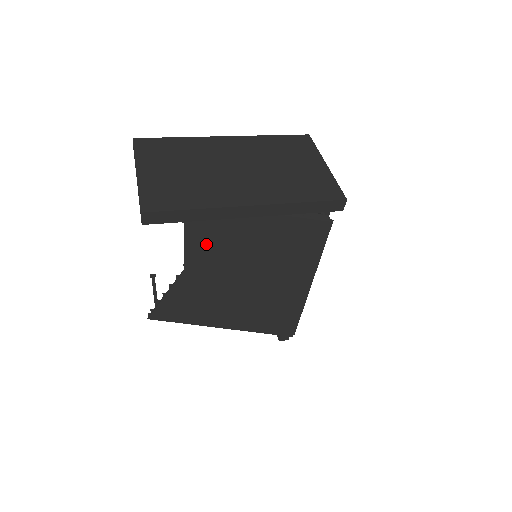
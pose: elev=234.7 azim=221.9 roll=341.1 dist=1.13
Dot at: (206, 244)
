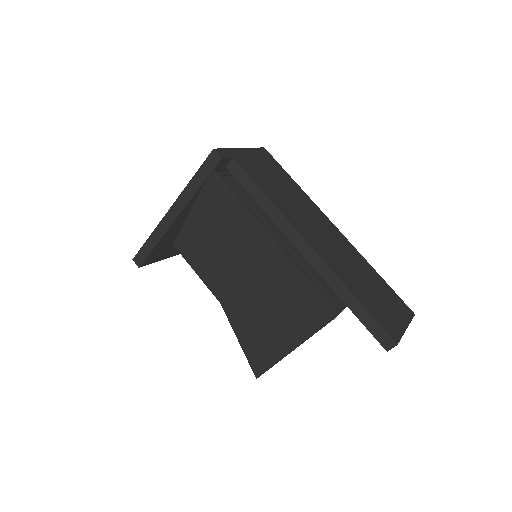
Dot at: (204, 266)
